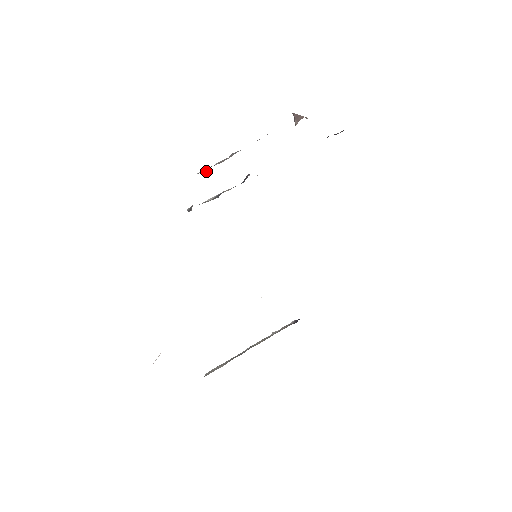
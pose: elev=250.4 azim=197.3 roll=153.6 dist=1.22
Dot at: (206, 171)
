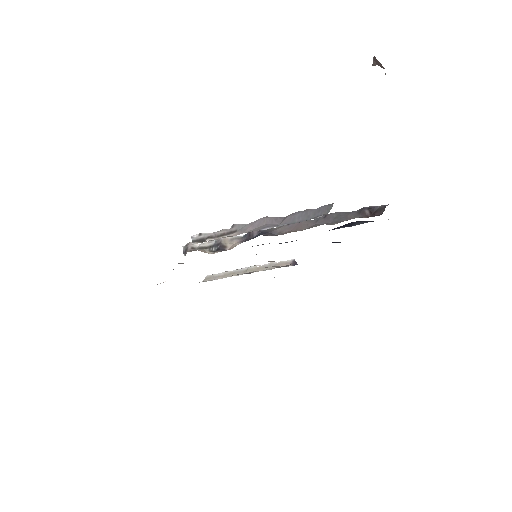
Dot at: (202, 241)
